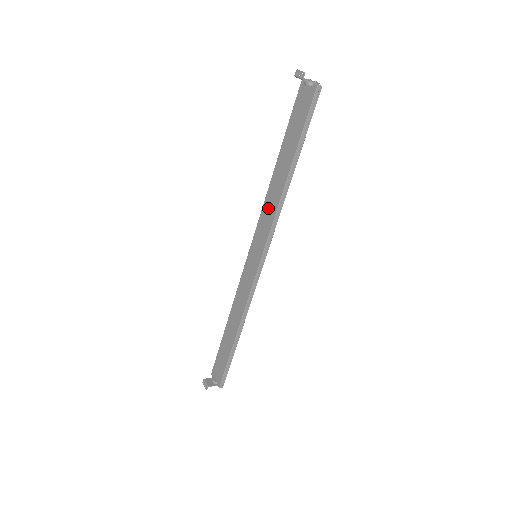
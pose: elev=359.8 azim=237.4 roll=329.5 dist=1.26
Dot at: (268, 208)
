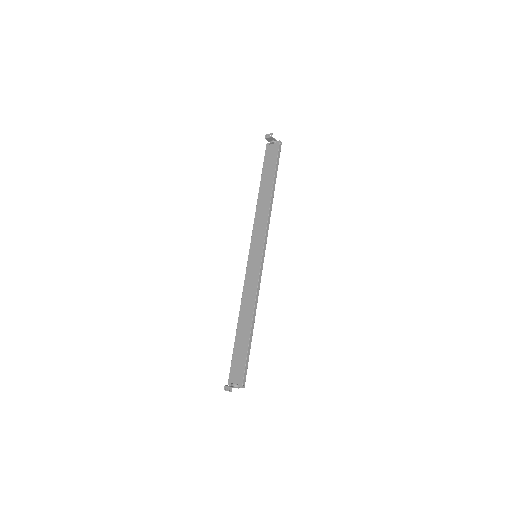
Dot at: (260, 219)
